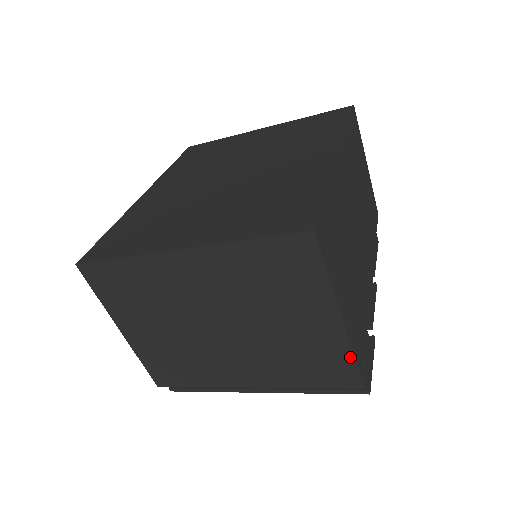
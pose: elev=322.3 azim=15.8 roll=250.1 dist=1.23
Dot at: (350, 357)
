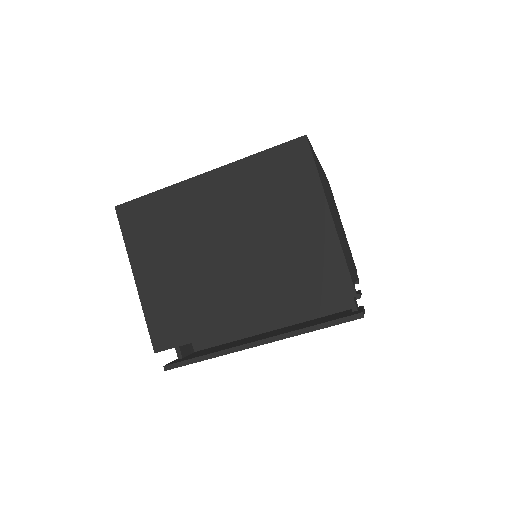
Dot at: (341, 258)
